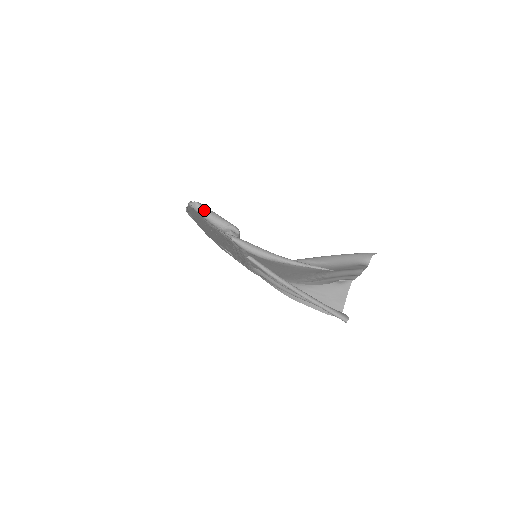
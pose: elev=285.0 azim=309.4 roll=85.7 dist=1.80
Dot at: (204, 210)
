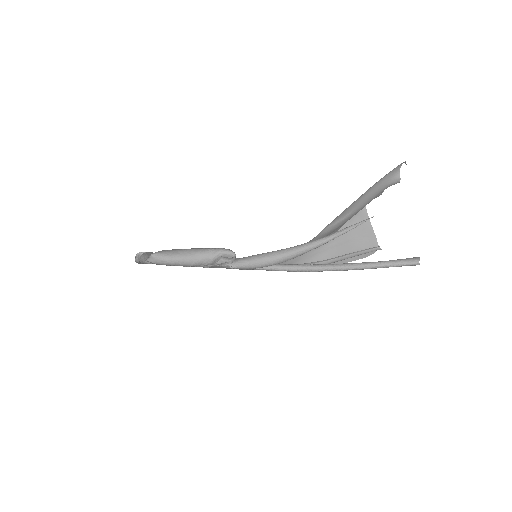
Dot at: (170, 257)
